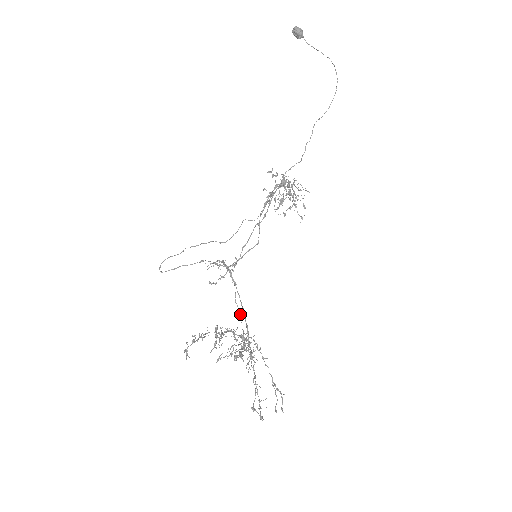
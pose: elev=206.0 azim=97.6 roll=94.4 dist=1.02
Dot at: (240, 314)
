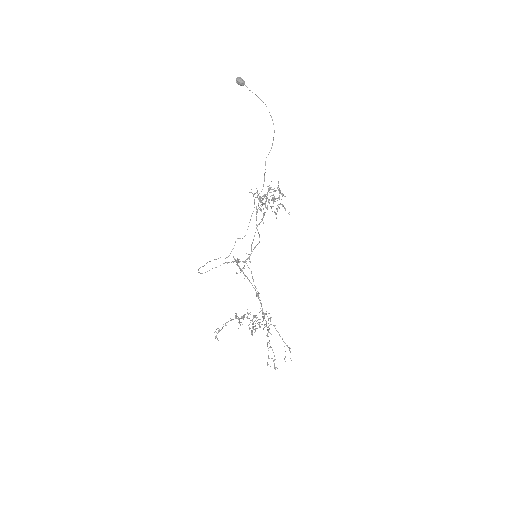
Dot at: occluded
